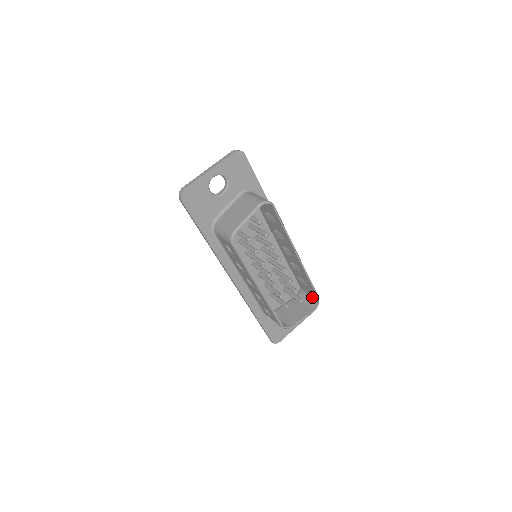
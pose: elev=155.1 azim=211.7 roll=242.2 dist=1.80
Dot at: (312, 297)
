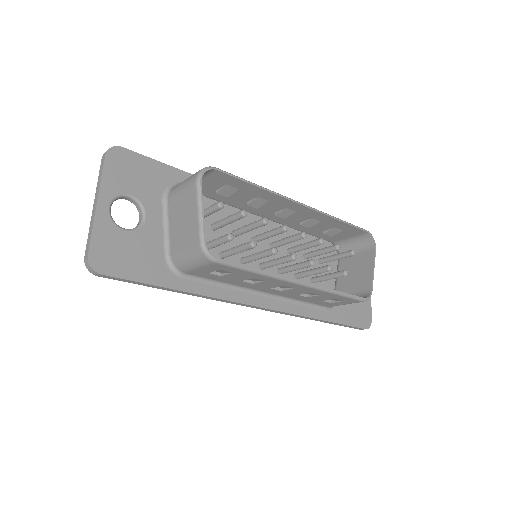
Dot at: (358, 238)
